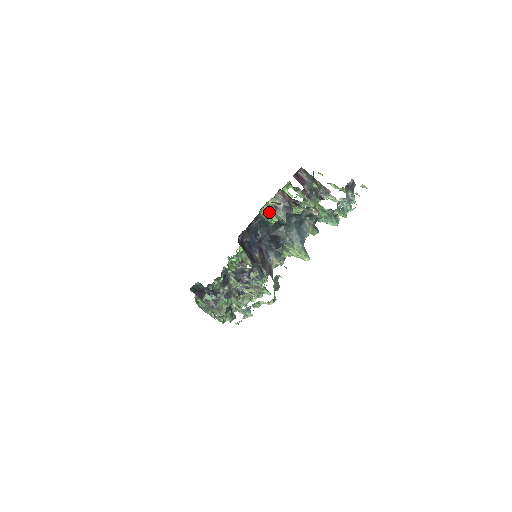
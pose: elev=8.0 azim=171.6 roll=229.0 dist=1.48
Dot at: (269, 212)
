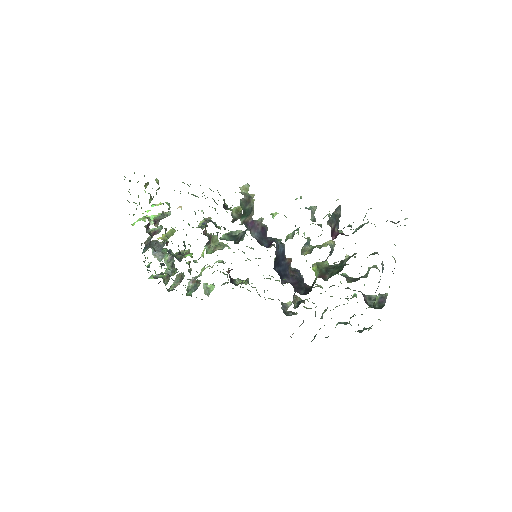
Dot at: (316, 265)
